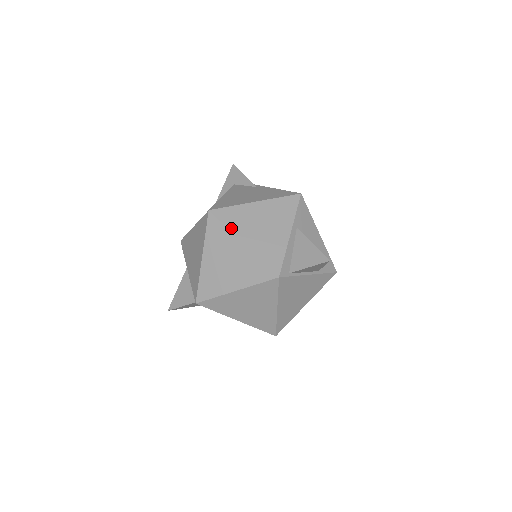
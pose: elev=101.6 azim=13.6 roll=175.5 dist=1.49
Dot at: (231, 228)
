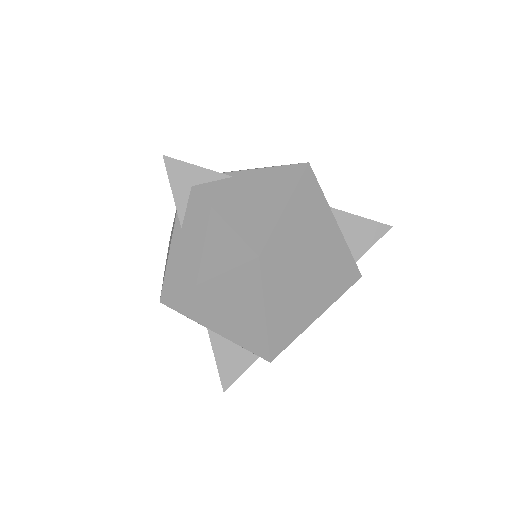
Dot at: (294, 260)
